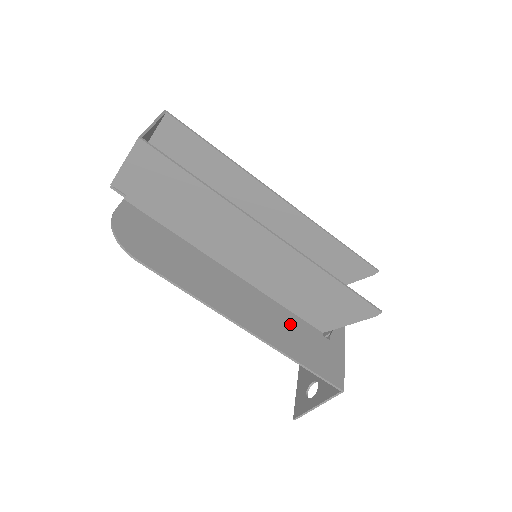
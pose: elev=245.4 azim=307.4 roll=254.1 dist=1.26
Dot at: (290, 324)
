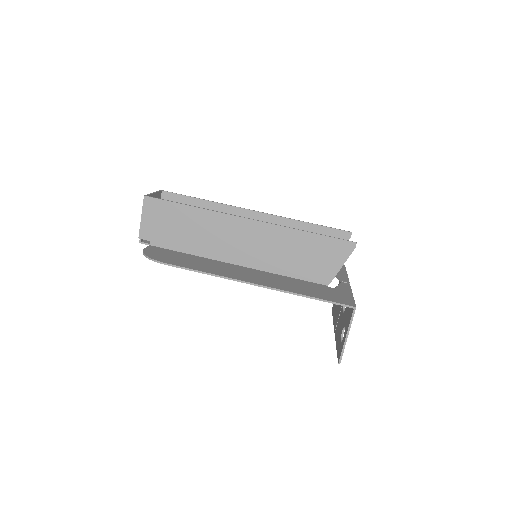
Dot at: (296, 283)
